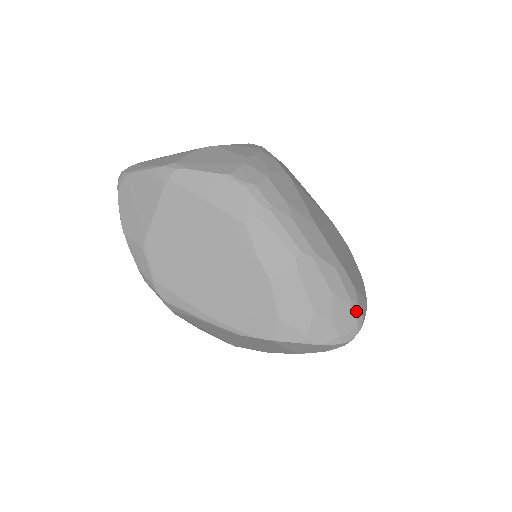
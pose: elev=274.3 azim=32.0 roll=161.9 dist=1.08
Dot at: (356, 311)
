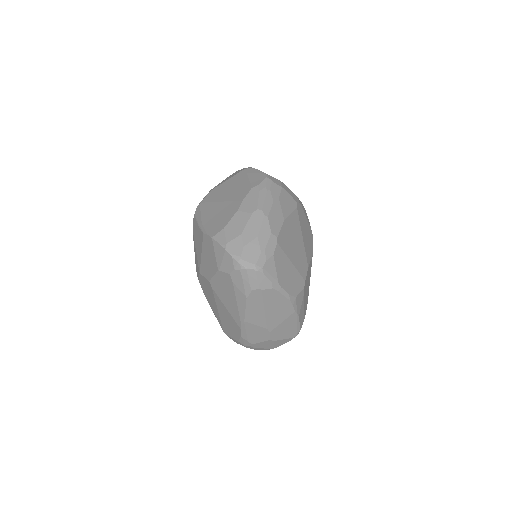
Dot at: (262, 259)
